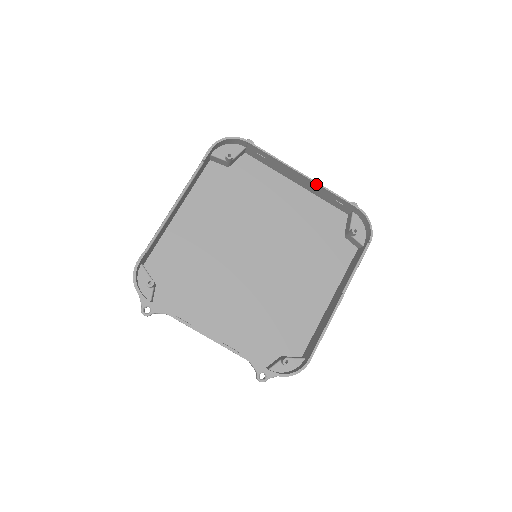
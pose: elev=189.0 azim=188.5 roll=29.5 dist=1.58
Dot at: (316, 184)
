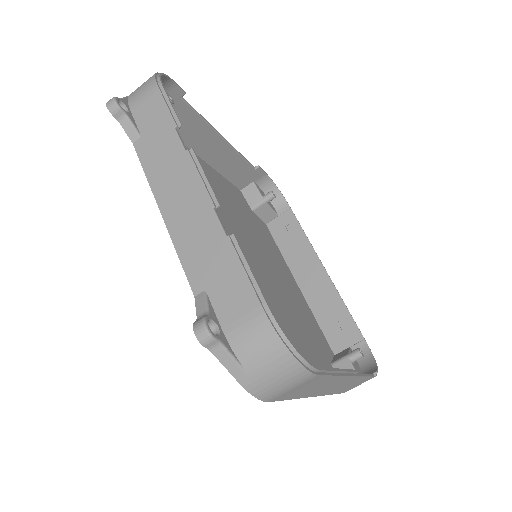
Dot at: (332, 286)
